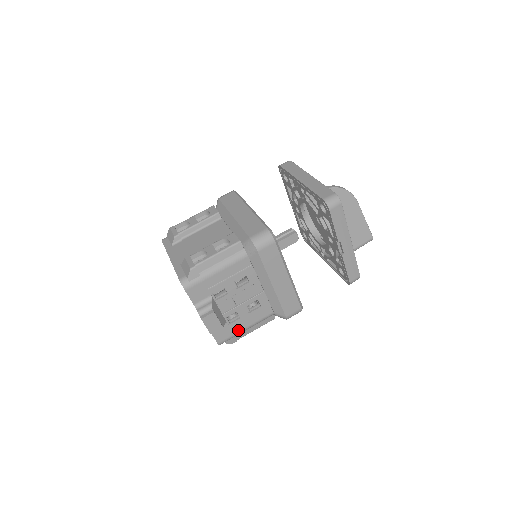
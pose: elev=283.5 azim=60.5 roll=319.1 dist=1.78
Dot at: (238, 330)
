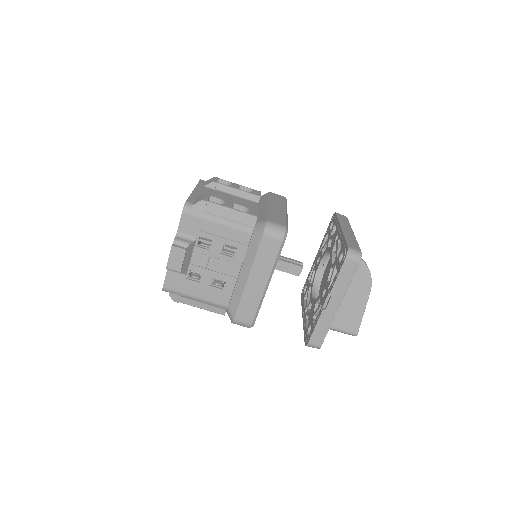
Dot at: (188, 292)
